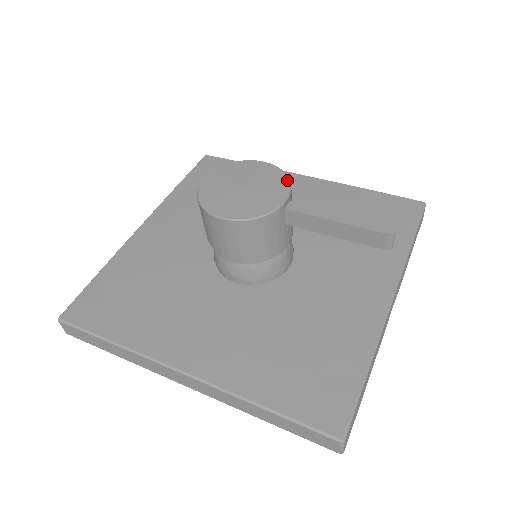
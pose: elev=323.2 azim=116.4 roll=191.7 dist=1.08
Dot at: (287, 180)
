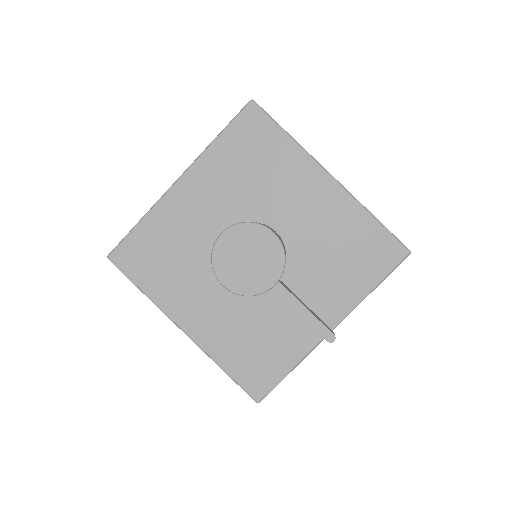
Dot at: (283, 265)
